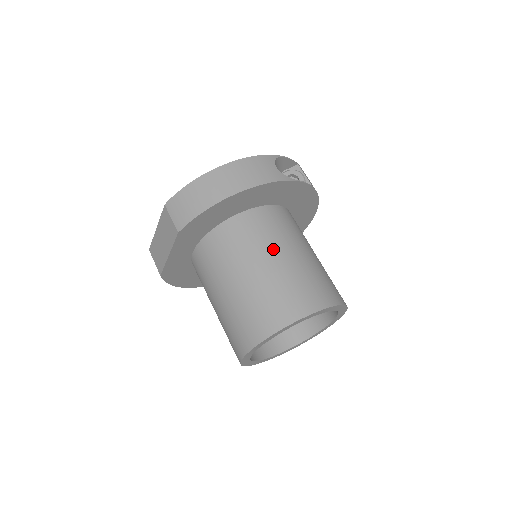
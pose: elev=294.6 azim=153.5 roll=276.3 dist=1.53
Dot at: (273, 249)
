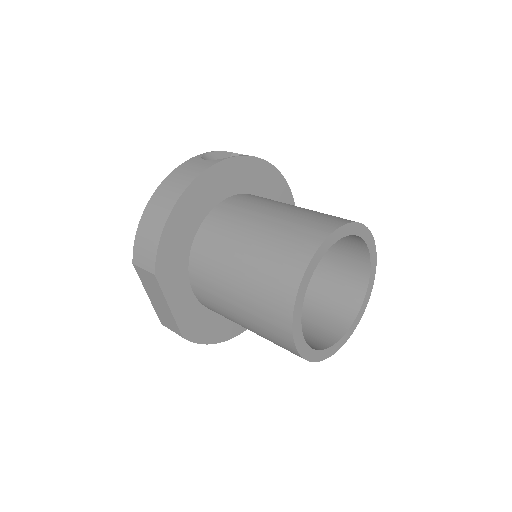
Dot at: (249, 225)
